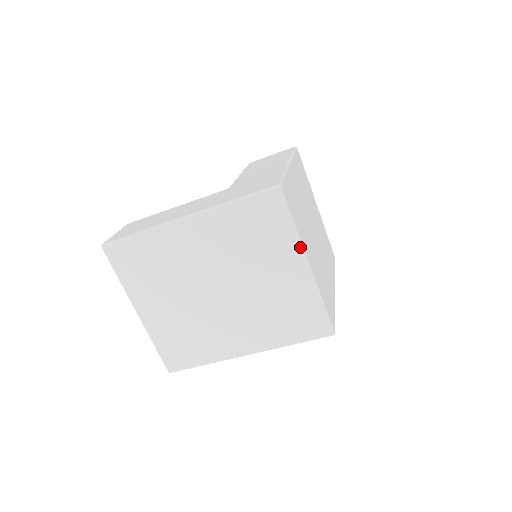
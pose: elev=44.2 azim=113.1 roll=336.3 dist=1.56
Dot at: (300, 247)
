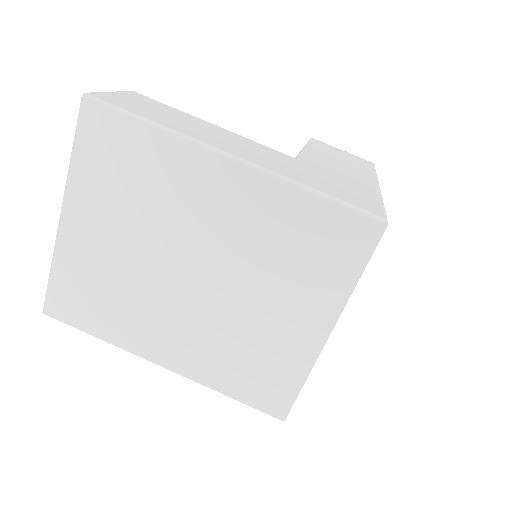
Dot at: (339, 307)
